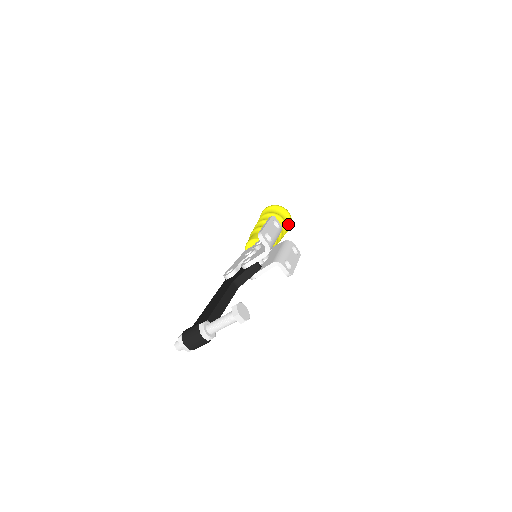
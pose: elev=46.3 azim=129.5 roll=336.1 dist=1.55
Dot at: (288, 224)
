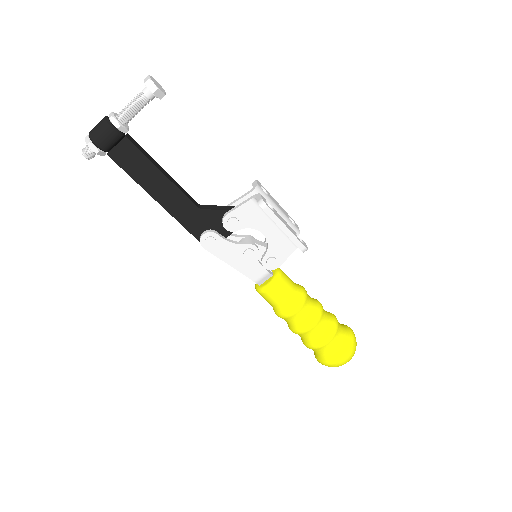
Dot at: (346, 339)
